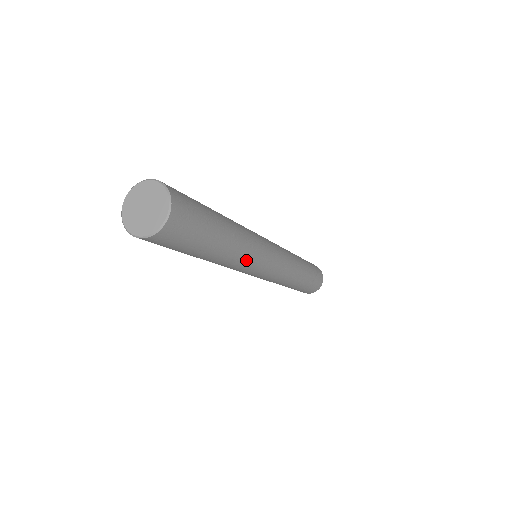
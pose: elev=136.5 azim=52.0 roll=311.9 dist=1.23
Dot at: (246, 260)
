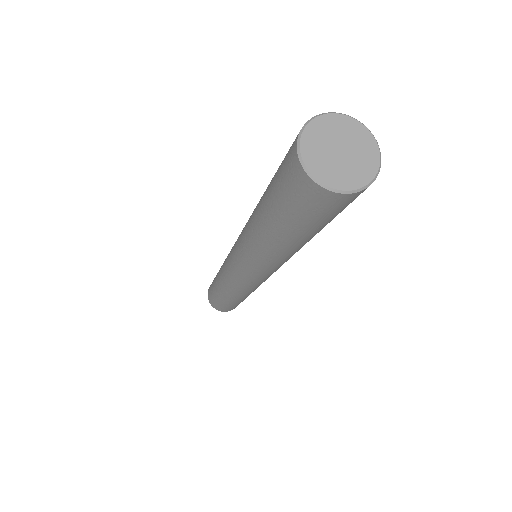
Dot at: occluded
